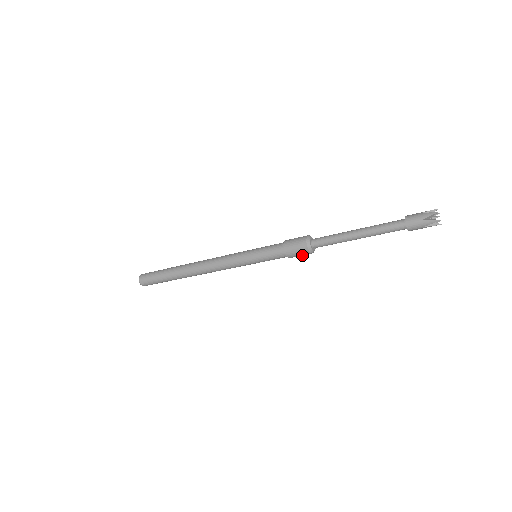
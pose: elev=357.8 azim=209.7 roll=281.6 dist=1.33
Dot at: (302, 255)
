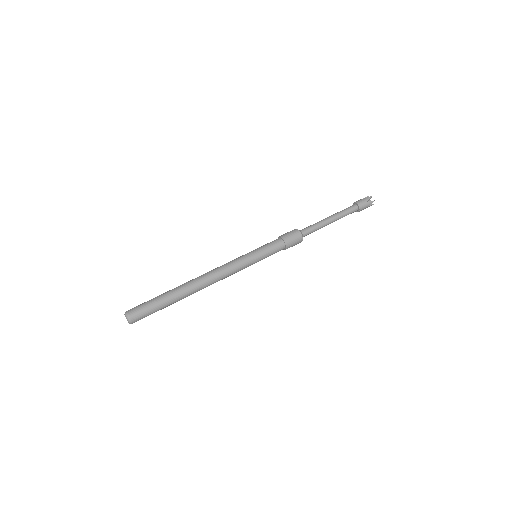
Dot at: occluded
